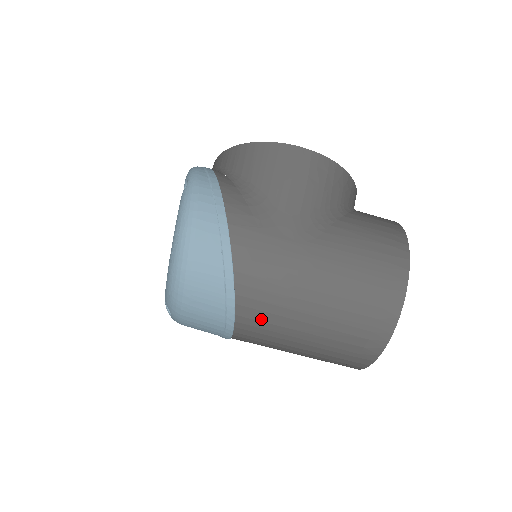
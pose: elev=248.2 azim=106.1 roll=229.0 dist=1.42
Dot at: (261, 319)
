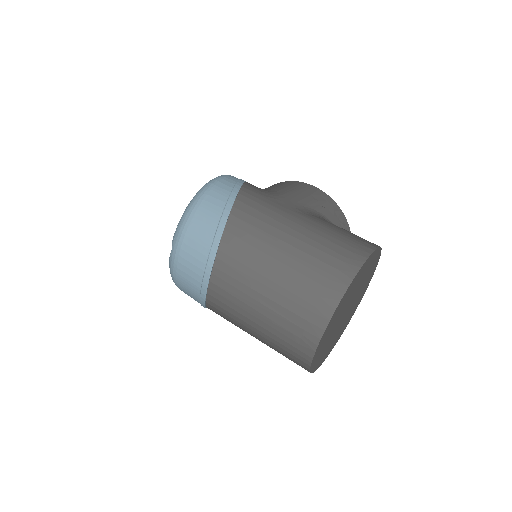
Dot at: (239, 249)
